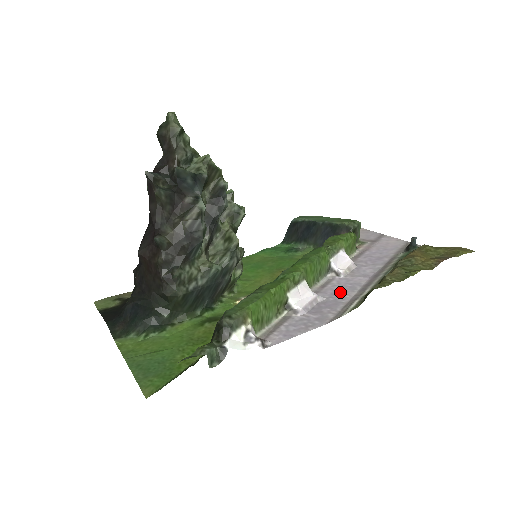
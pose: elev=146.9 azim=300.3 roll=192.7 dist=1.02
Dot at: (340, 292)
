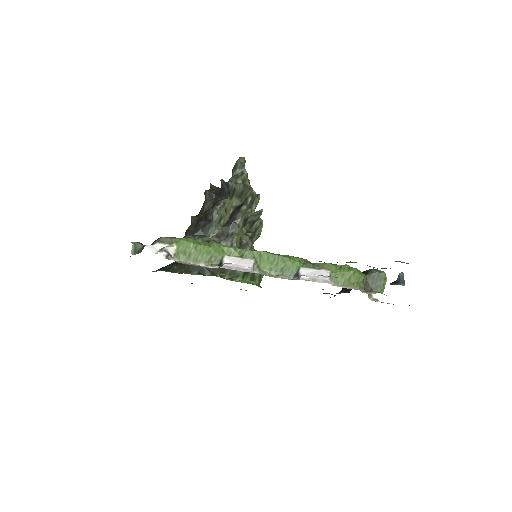
Dot at: occluded
